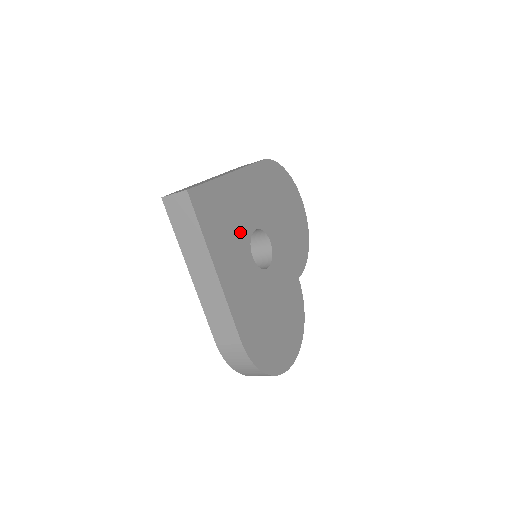
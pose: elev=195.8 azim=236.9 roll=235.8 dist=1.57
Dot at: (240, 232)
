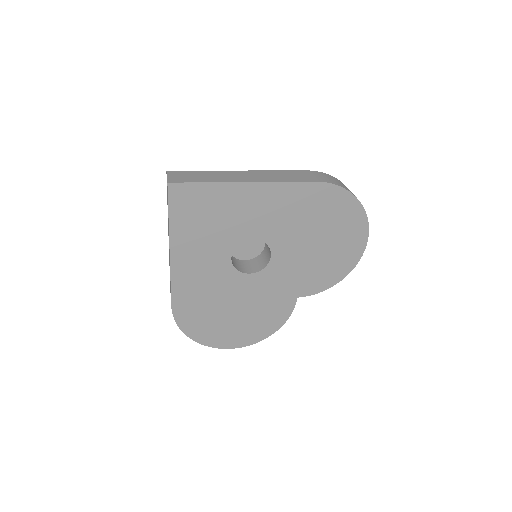
Dot at: (226, 234)
